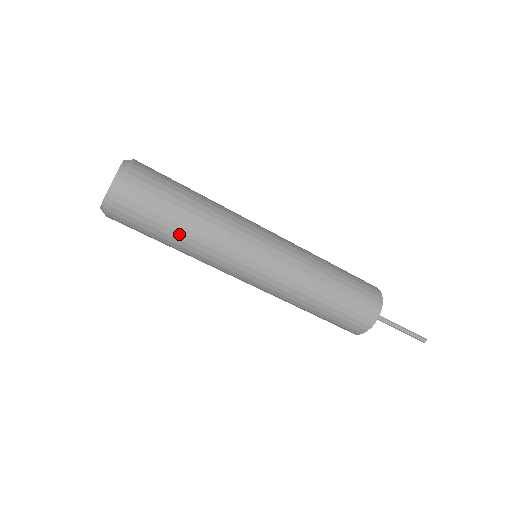
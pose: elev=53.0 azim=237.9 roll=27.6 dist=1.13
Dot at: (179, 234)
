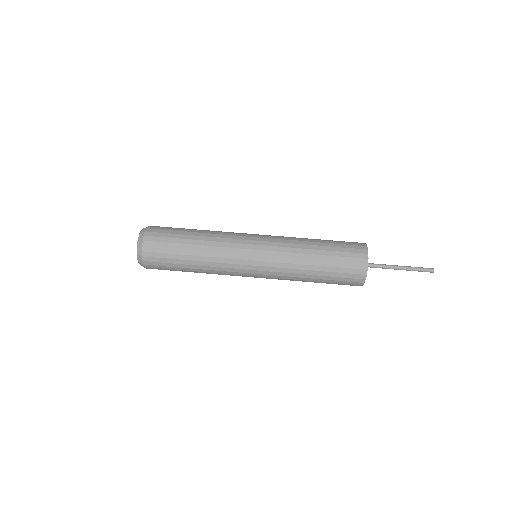
Dot at: (190, 251)
